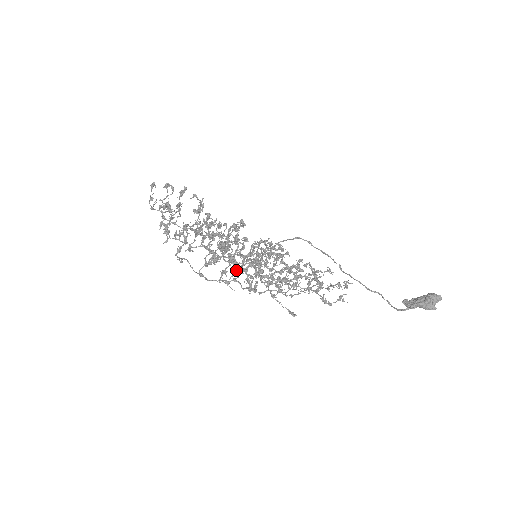
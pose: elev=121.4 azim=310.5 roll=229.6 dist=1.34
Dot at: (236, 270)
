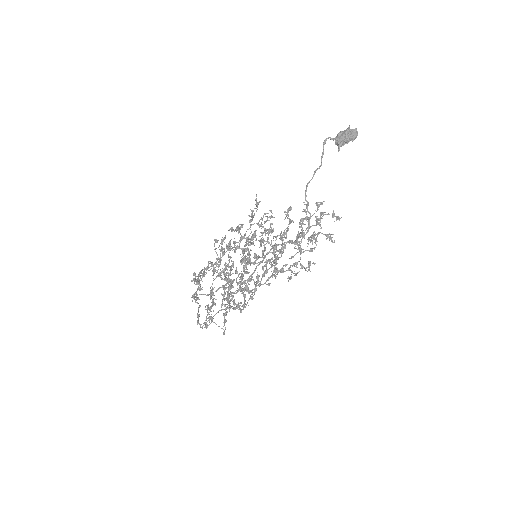
Dot at: occluded
